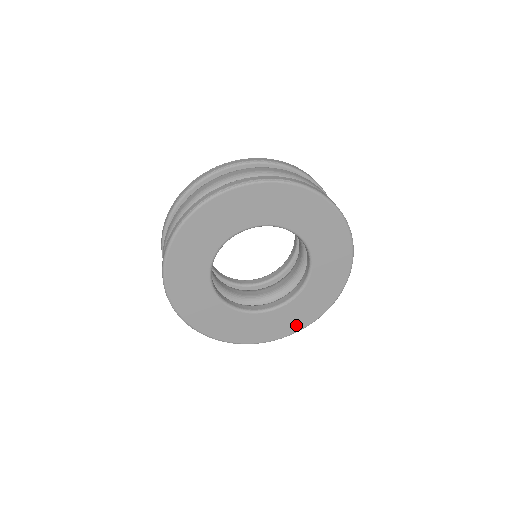
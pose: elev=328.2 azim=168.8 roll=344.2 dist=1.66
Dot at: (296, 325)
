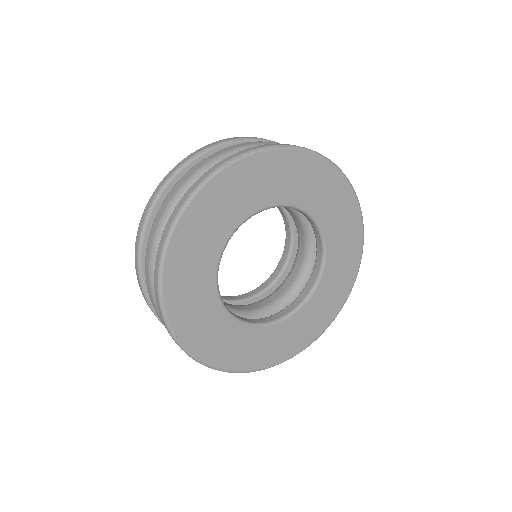
Dot at: (317, 328)
